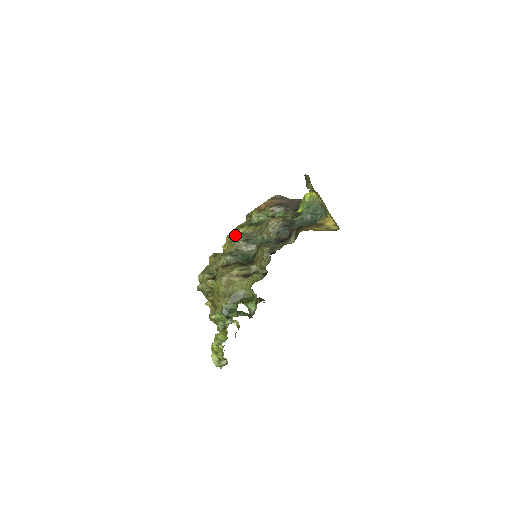
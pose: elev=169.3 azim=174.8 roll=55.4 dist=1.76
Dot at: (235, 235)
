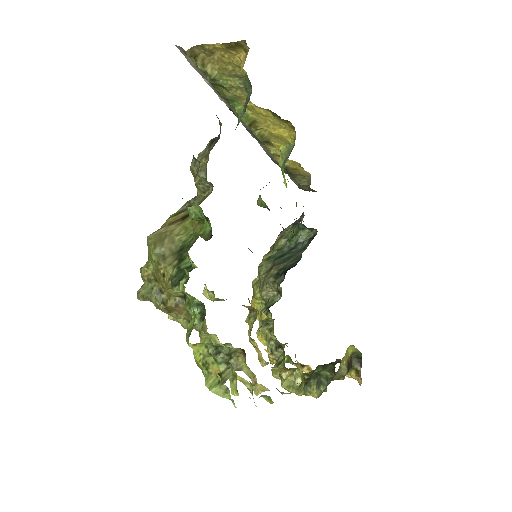
Dot at: occluded
